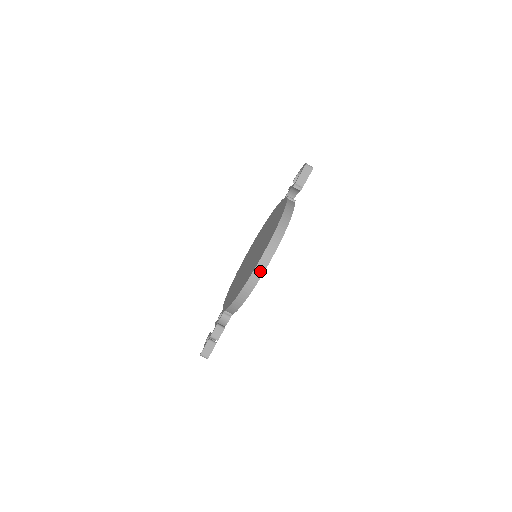
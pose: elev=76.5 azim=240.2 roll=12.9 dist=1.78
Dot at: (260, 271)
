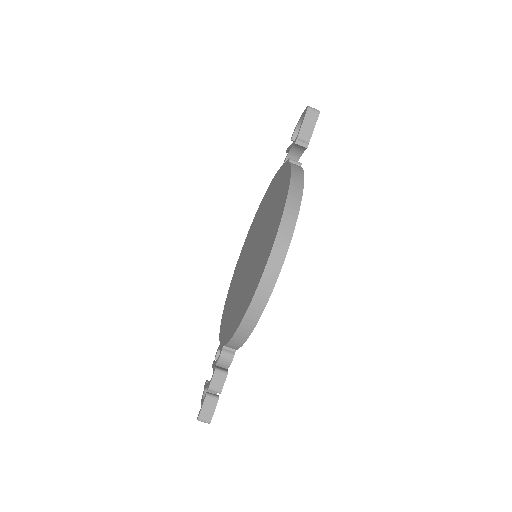
Dot at: (271, 278)
